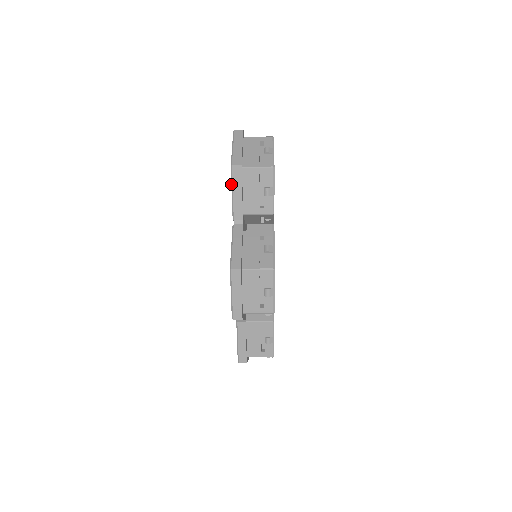
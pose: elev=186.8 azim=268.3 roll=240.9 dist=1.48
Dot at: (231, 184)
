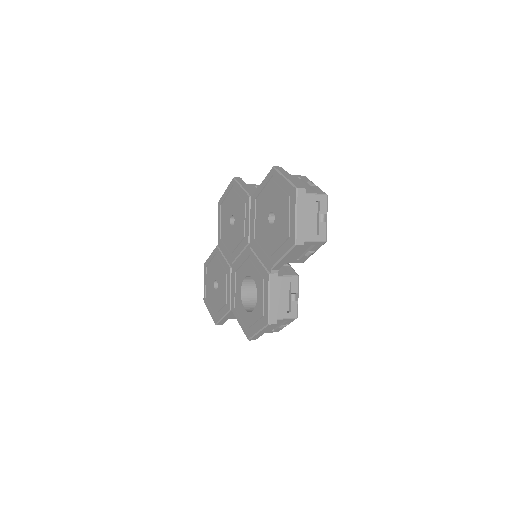
Dot at: (286, 253)
